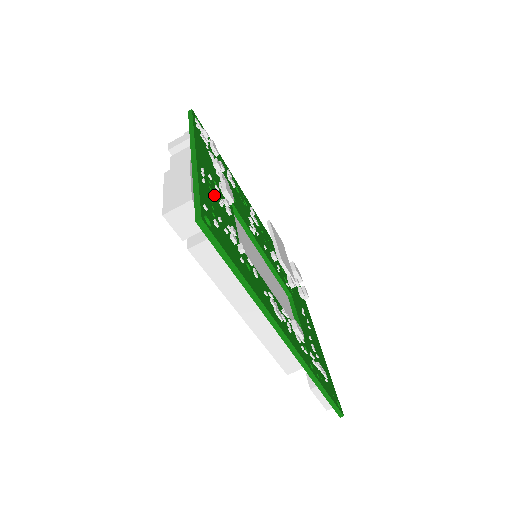
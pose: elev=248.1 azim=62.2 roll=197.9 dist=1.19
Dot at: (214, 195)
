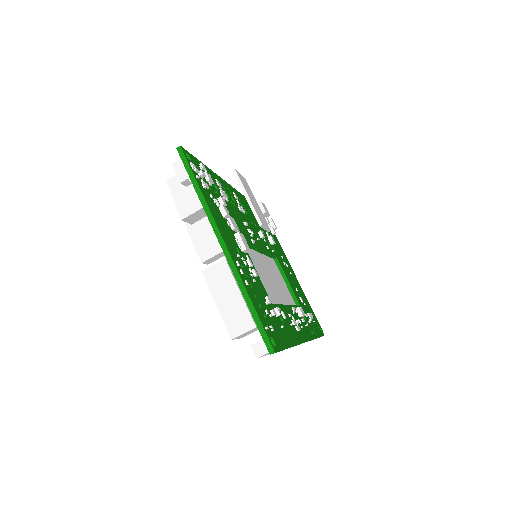
Dot at: (249, 278)
